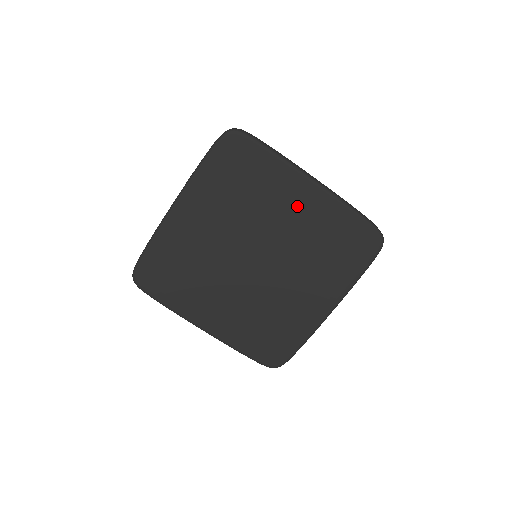
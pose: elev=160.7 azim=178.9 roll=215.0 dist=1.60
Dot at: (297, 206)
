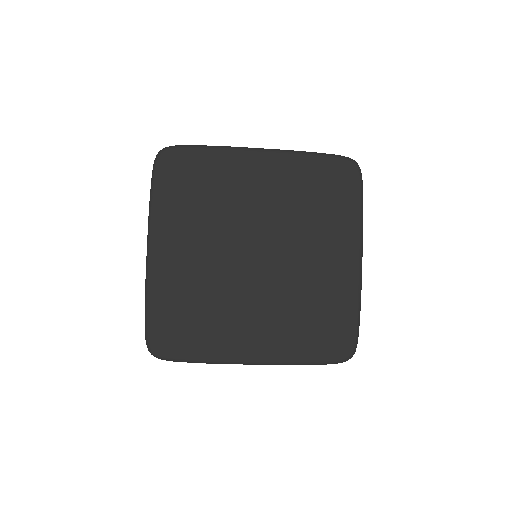
Dot at: (261, 180)
